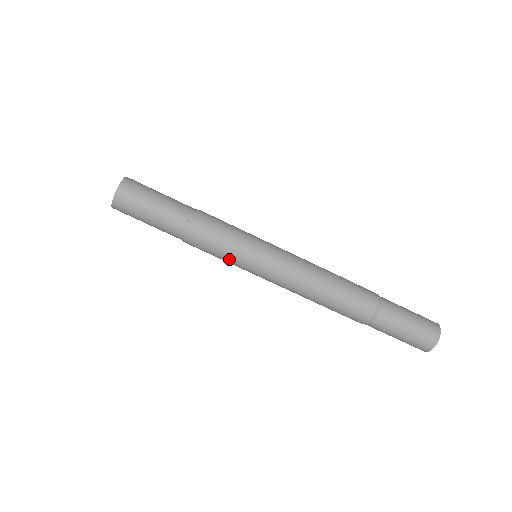
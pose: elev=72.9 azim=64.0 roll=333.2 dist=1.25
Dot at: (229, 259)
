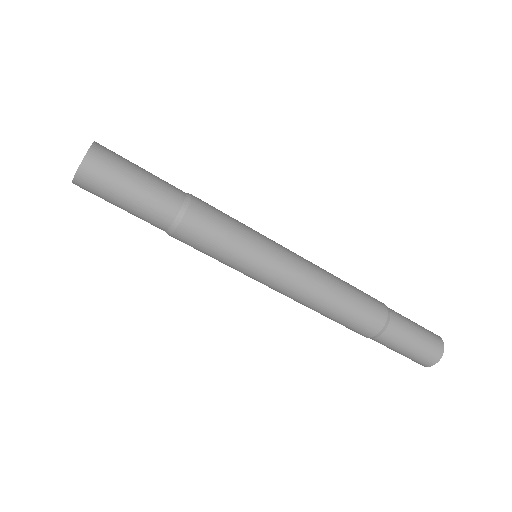
Dot at: occluded
